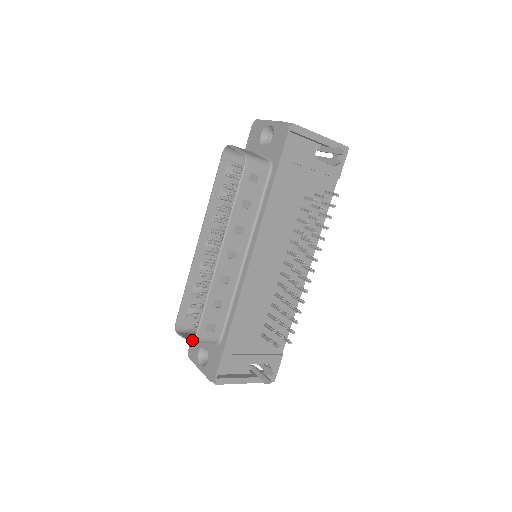
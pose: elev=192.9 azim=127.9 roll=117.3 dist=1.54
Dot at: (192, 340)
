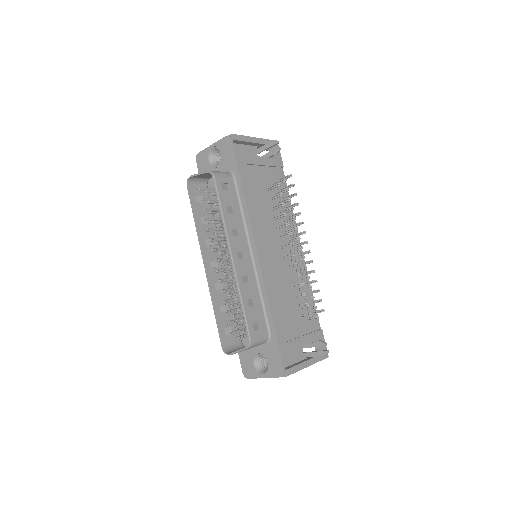
Dot at: (248, 345)
